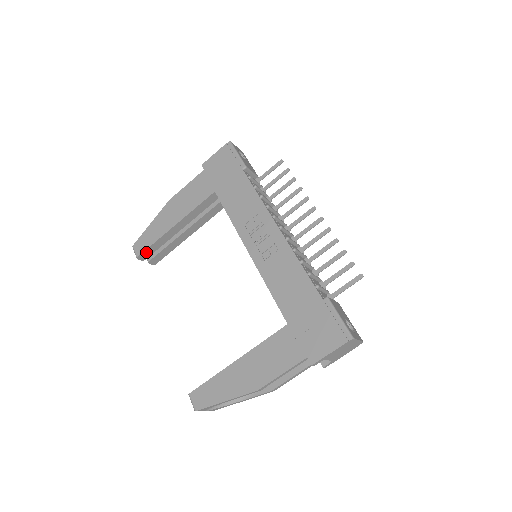
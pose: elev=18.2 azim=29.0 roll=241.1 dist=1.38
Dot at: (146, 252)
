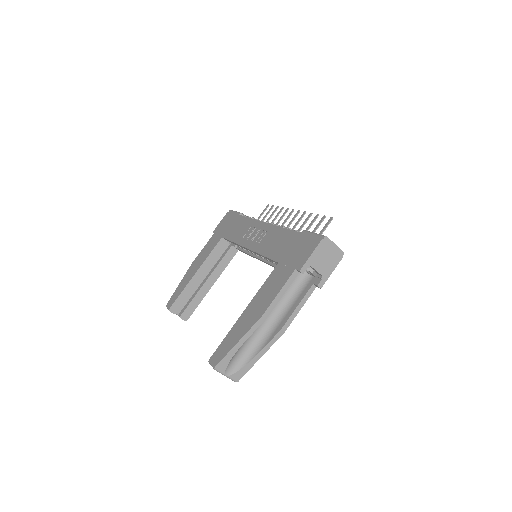
Dot at: (176, 303)
